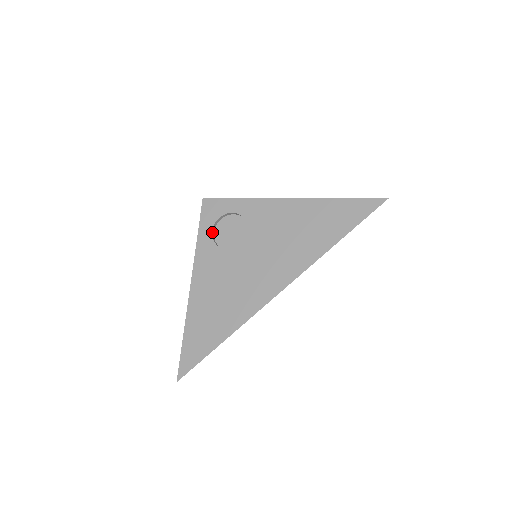
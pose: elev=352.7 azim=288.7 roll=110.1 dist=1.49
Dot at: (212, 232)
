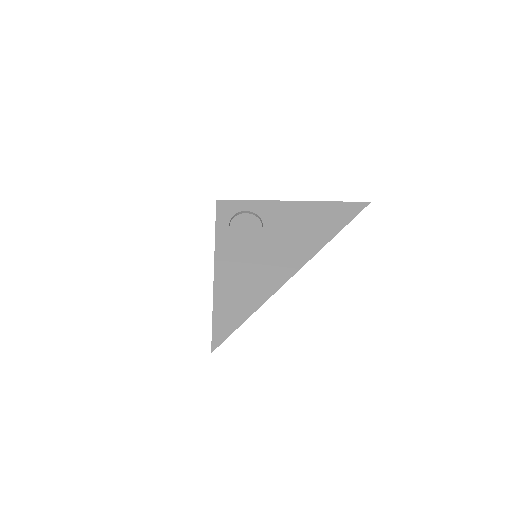
Dot at: (229, 226)
